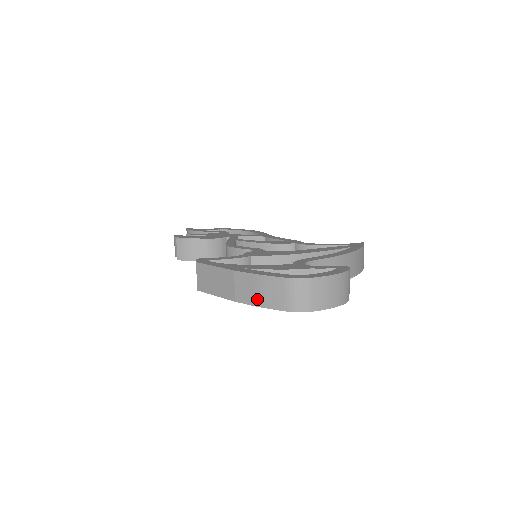
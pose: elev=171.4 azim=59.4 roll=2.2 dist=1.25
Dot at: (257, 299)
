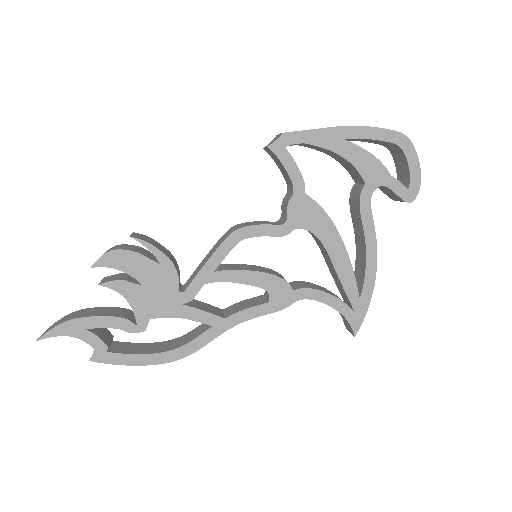
Dot at: (366, 127)
